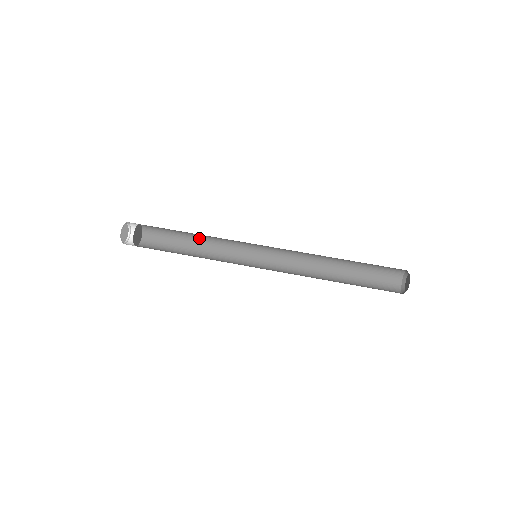
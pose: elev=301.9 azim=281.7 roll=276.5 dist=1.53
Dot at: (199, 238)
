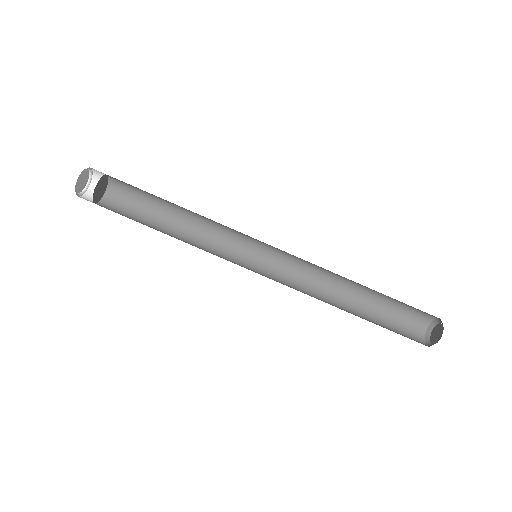
Dot at: occluded
